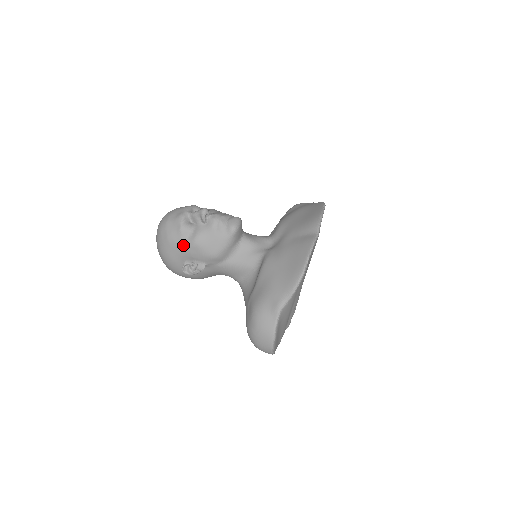
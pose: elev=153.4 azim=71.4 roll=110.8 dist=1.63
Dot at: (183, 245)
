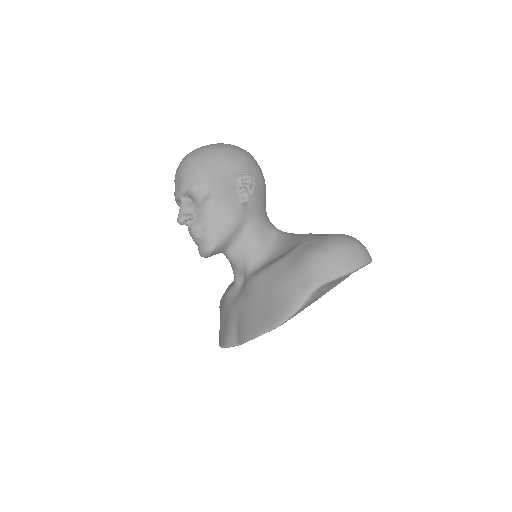
Dot at: occluded
